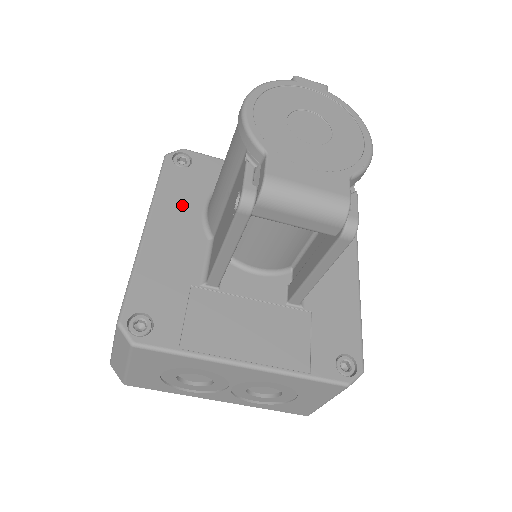
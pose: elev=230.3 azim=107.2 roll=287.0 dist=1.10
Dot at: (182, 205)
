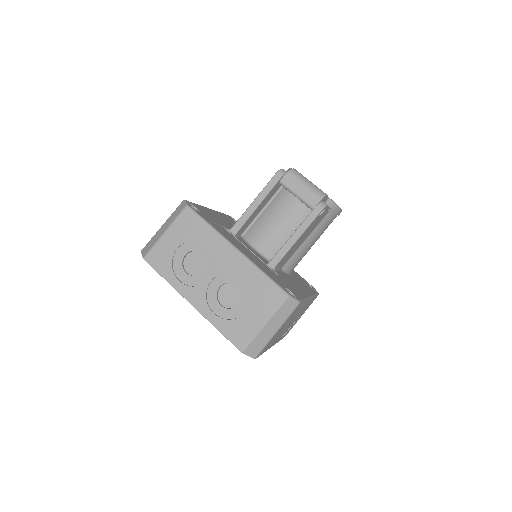
Dot at: (229, 221)
